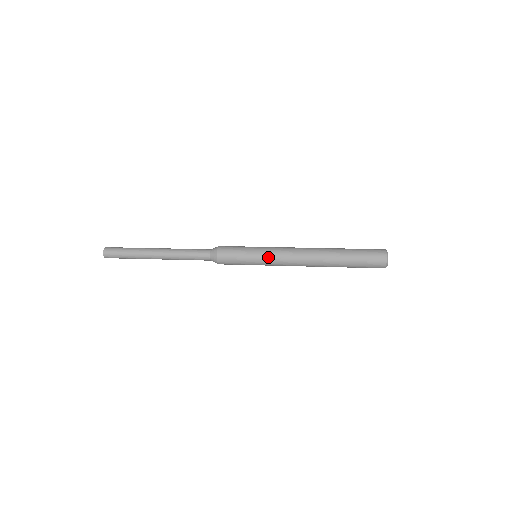
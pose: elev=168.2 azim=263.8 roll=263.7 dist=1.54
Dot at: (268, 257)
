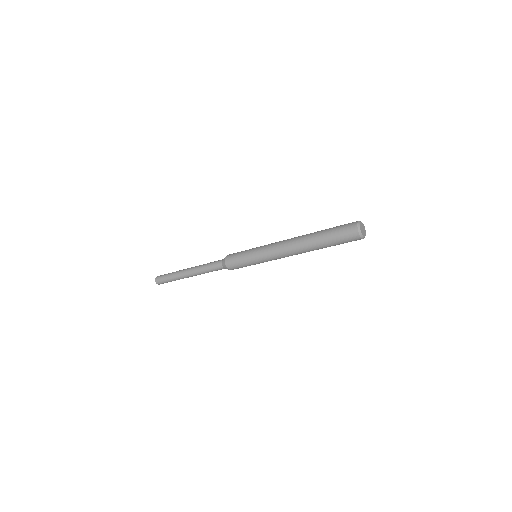
Dot at: (261, 250)
